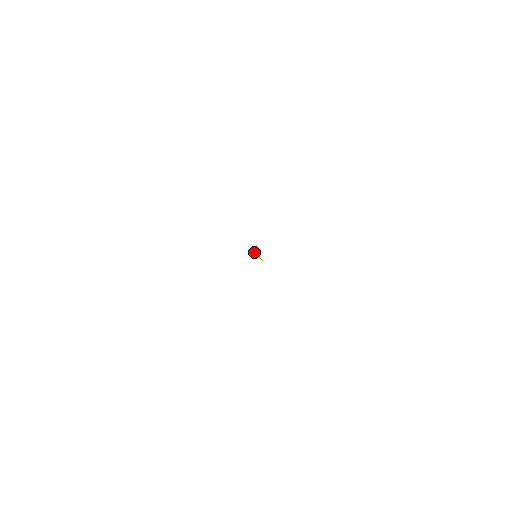
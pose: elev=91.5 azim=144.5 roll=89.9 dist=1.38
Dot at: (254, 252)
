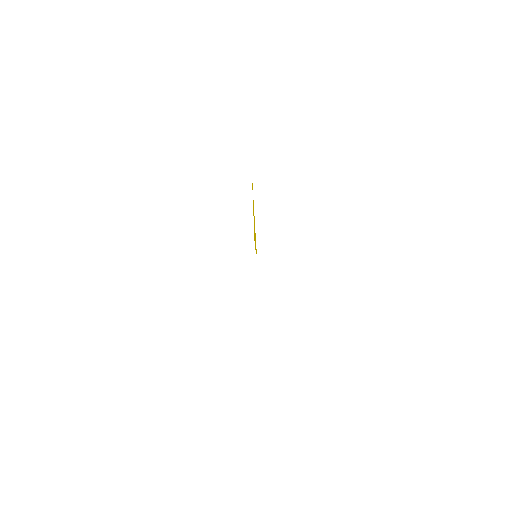
Dot at: occluded
